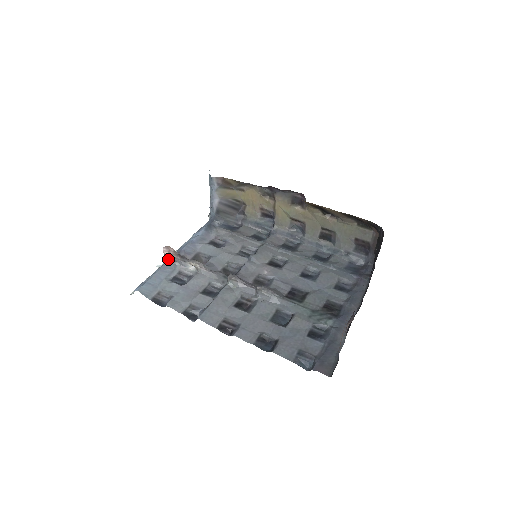
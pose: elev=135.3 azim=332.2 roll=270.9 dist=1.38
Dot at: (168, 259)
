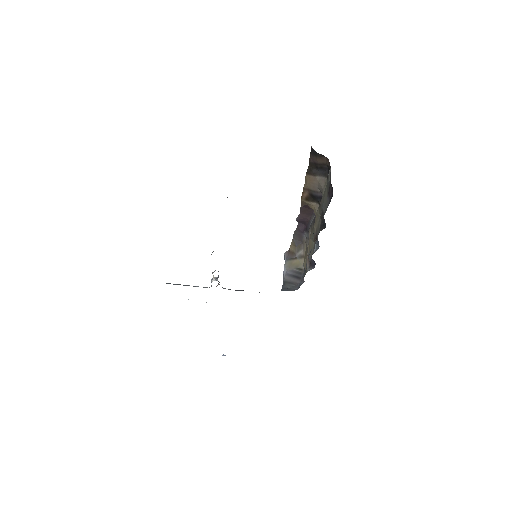
Dot at: occluded
